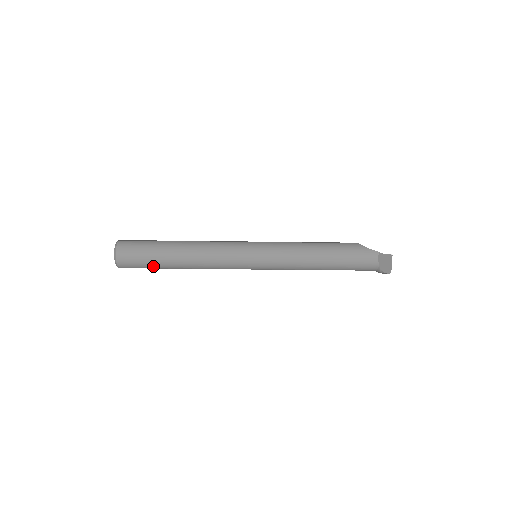
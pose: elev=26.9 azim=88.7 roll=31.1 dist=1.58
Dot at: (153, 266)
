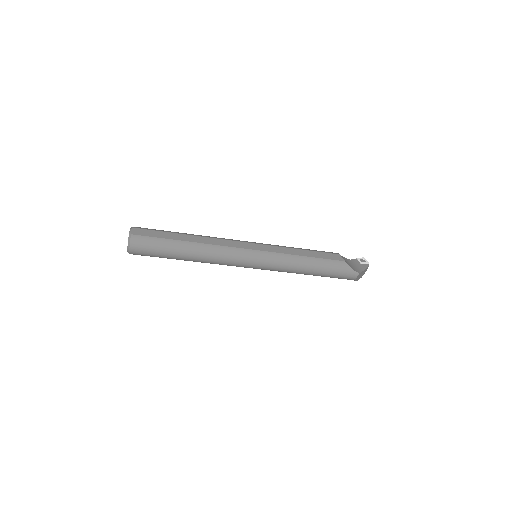
Dot at: occluded
